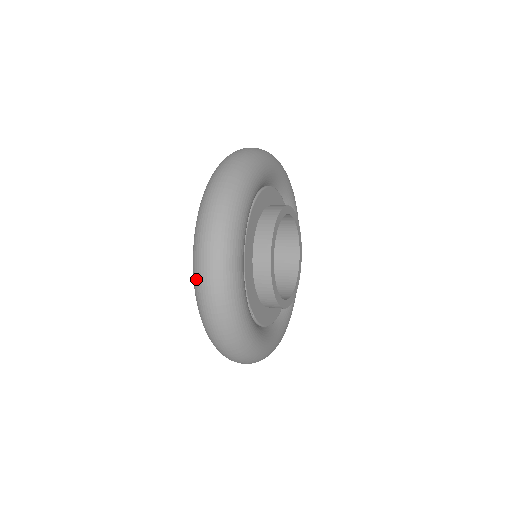
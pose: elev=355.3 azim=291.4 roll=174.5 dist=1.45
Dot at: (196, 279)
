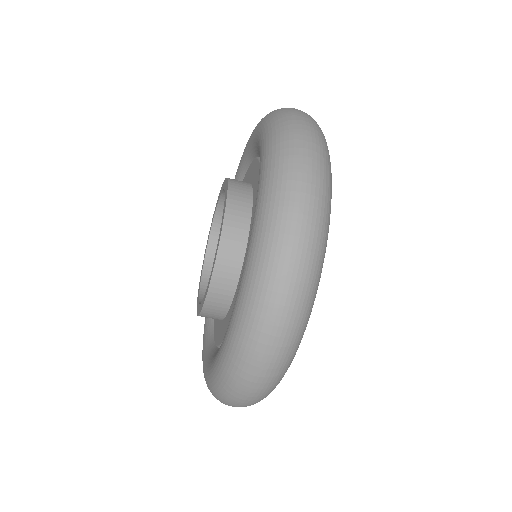
Dot at: (275, 235)
